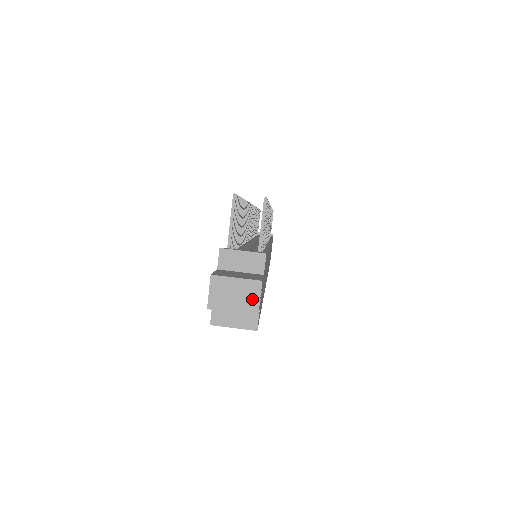
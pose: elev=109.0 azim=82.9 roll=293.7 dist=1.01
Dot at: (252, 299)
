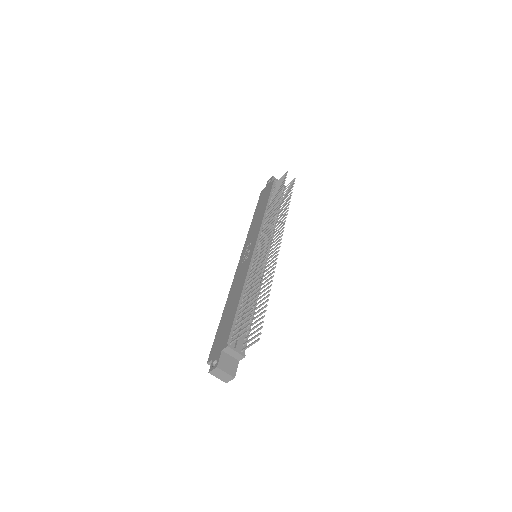
Dot at: (227, 379)
